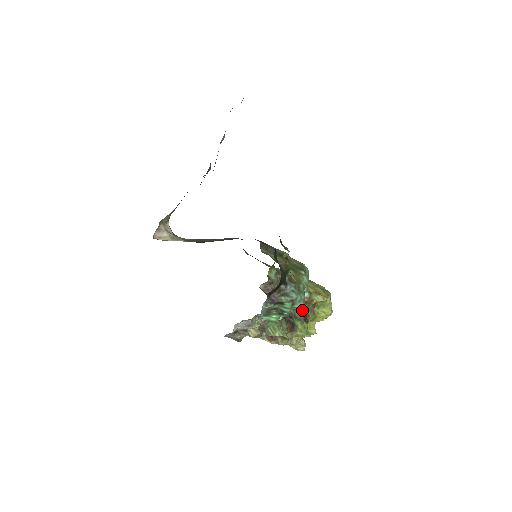
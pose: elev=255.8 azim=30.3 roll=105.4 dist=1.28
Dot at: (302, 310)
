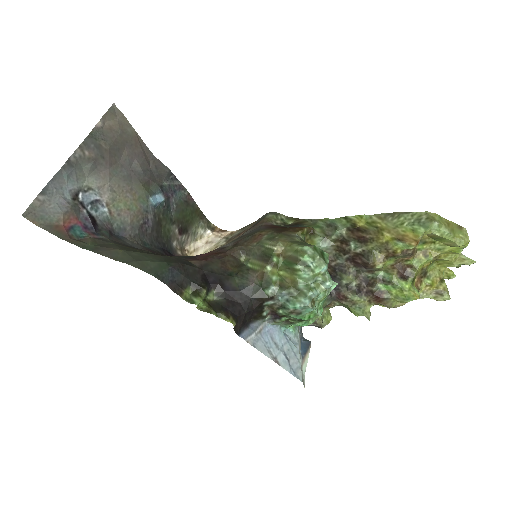
Dot at: (390, 266)
